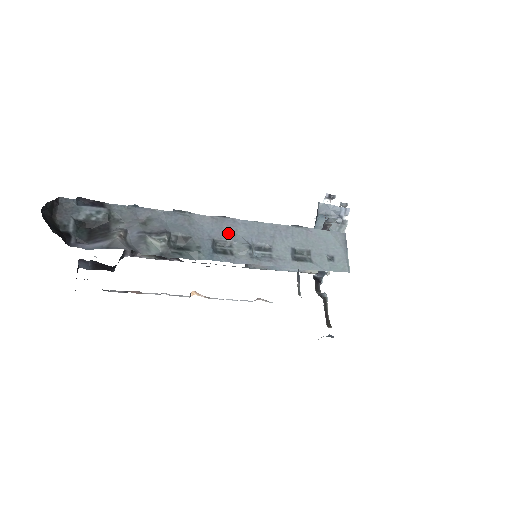
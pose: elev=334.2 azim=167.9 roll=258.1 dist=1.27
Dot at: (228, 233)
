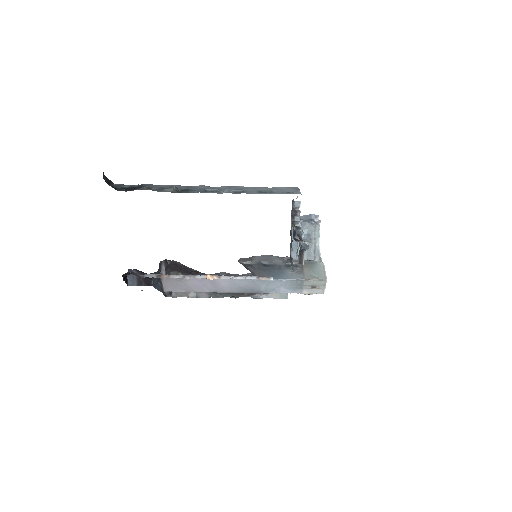
Dot at: (215, 188)
